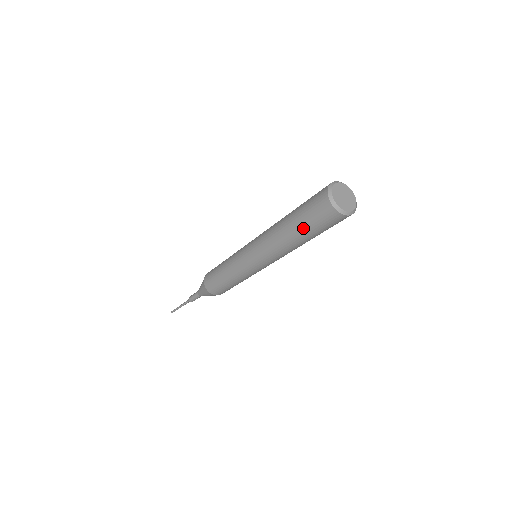
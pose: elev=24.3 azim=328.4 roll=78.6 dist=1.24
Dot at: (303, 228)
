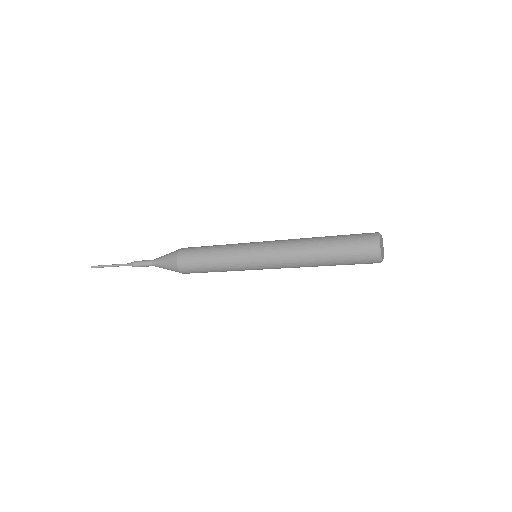
Dot at: (337, 259)
